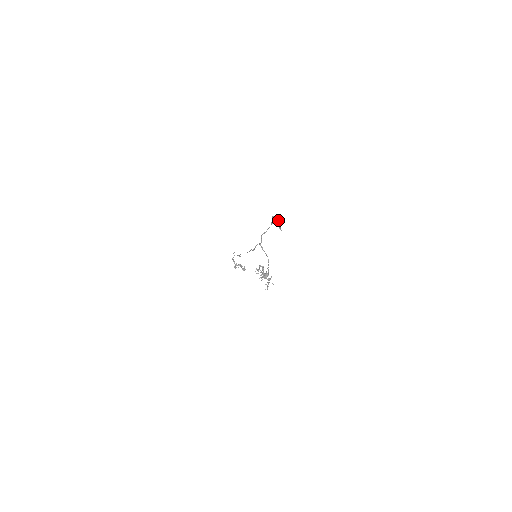
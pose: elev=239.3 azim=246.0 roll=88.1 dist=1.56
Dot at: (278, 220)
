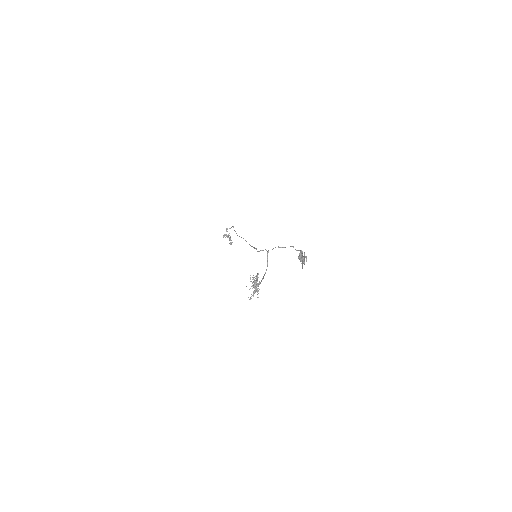
Dot at: occluded
